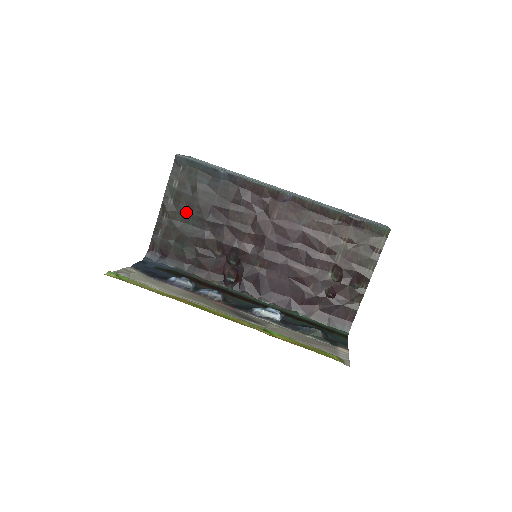
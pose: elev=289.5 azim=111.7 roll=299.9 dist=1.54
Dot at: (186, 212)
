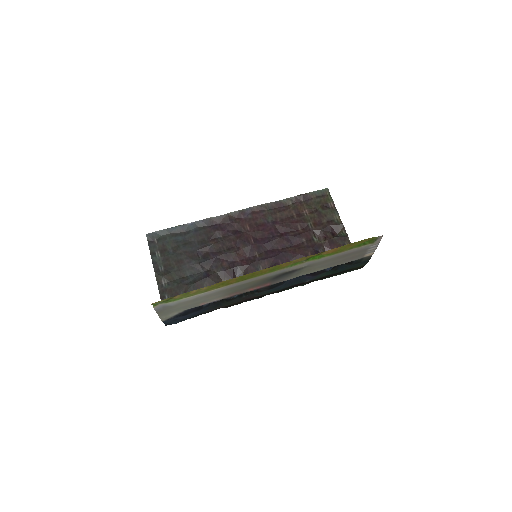
Dot at: (179, 268)
